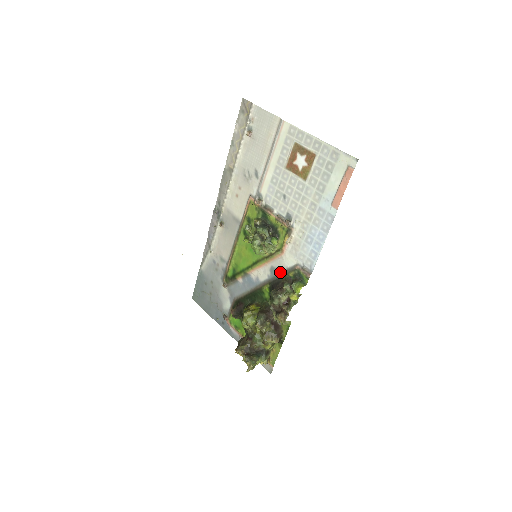
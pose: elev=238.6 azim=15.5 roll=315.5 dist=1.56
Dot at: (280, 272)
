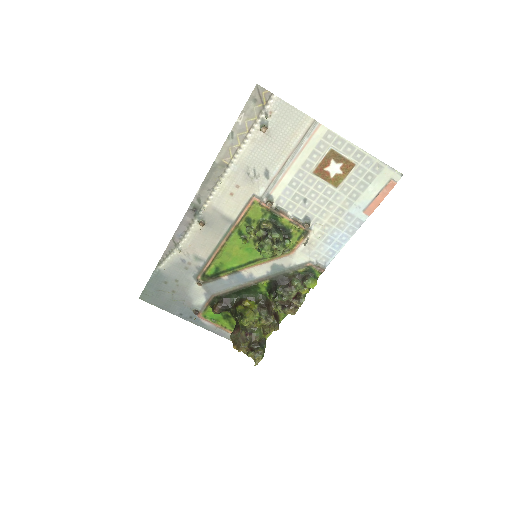
Dot at: (285, 269)
